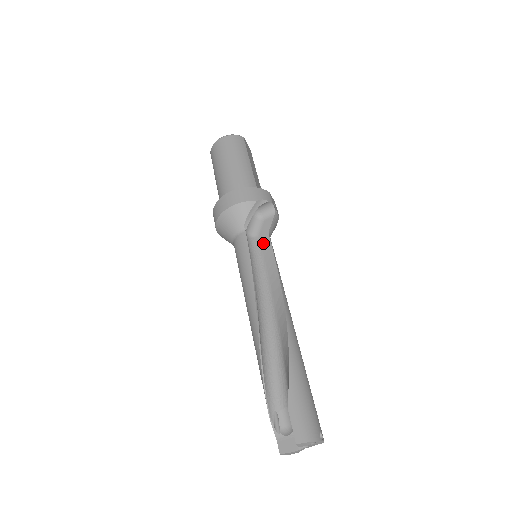
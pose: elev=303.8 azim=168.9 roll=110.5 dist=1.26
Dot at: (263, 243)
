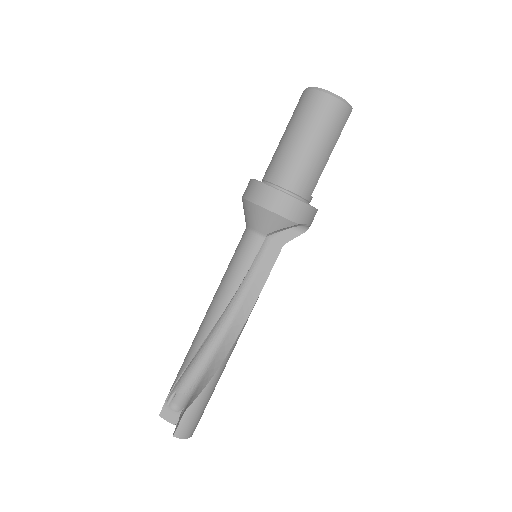
Dot at: (271, 250)
